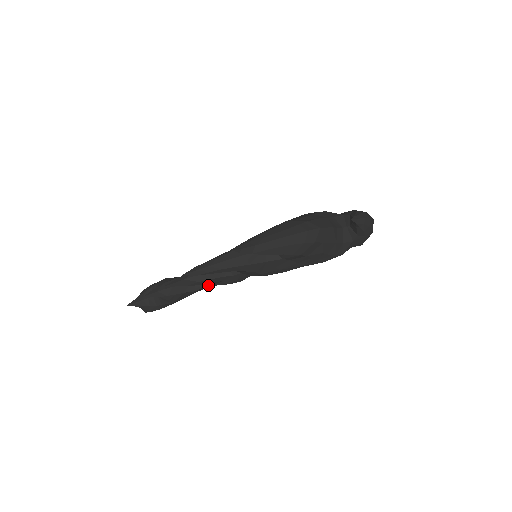
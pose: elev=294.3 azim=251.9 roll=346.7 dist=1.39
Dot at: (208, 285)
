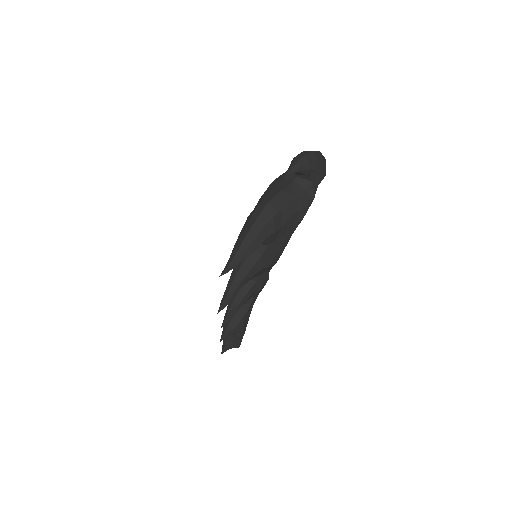
Dot at: (252, 300)
